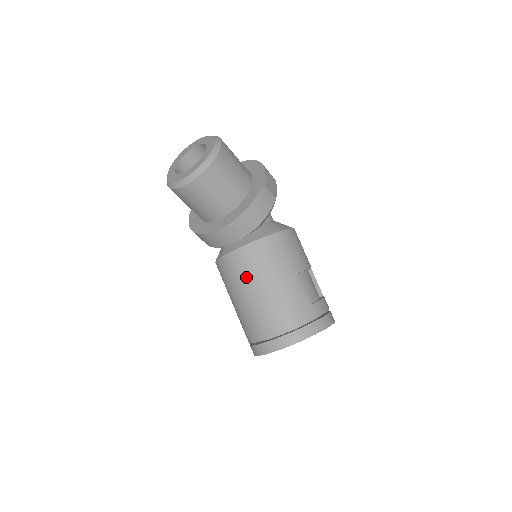
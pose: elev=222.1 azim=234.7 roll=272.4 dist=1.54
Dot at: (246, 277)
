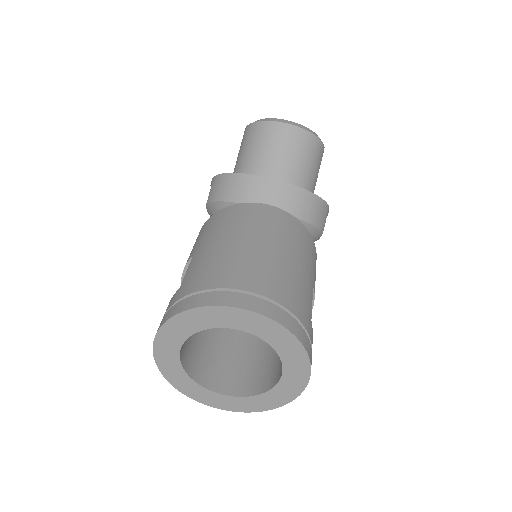
Dot at: (264, 227)
